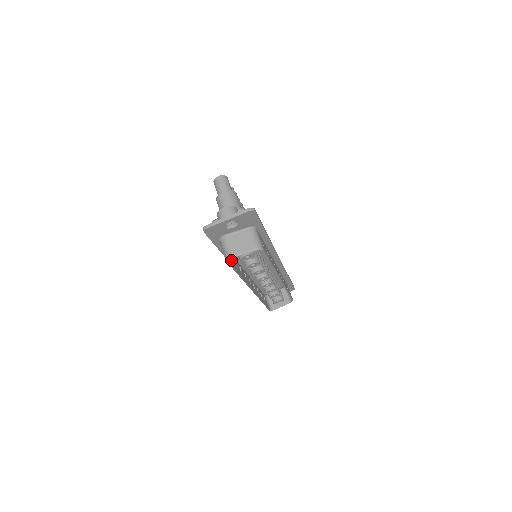
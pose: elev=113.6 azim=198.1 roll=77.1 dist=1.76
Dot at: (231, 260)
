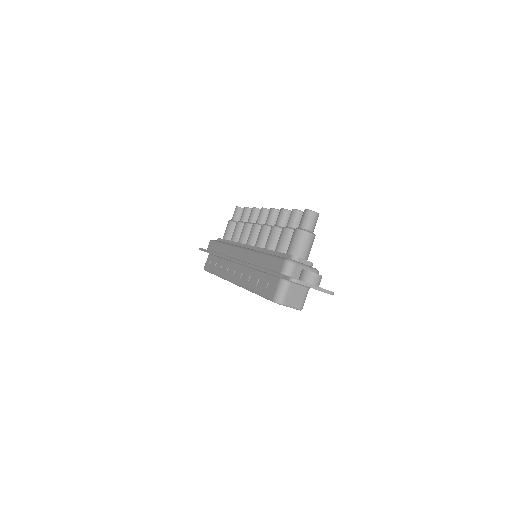
Dot at: (268, 289)
